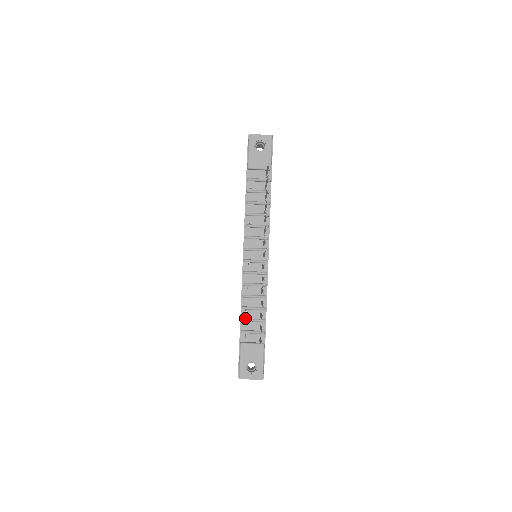
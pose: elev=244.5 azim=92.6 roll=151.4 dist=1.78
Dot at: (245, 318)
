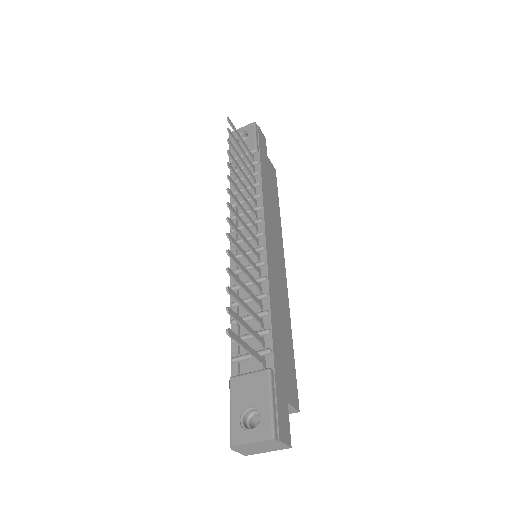
Dot at: occluded
